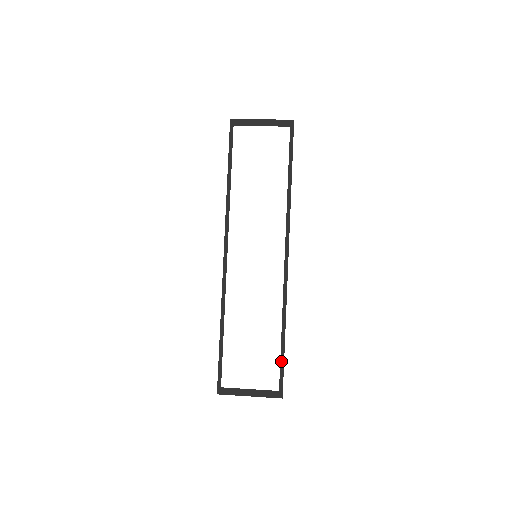
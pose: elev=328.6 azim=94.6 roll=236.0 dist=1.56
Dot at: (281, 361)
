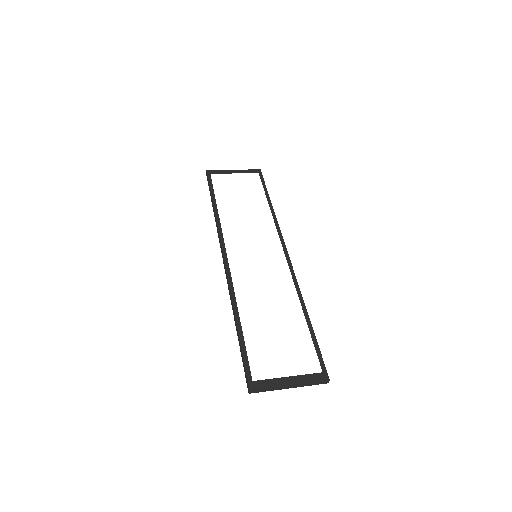
Dot at: (313, 341)
